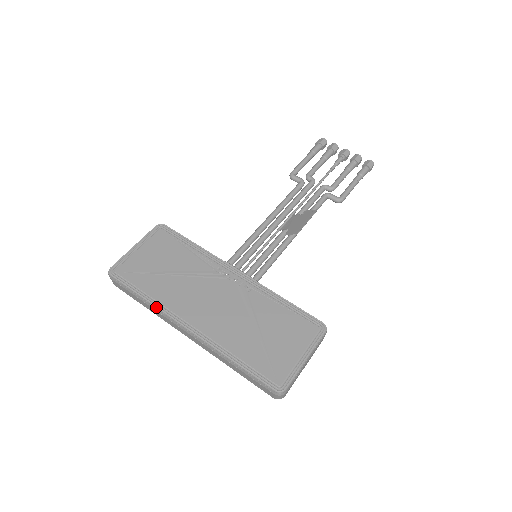
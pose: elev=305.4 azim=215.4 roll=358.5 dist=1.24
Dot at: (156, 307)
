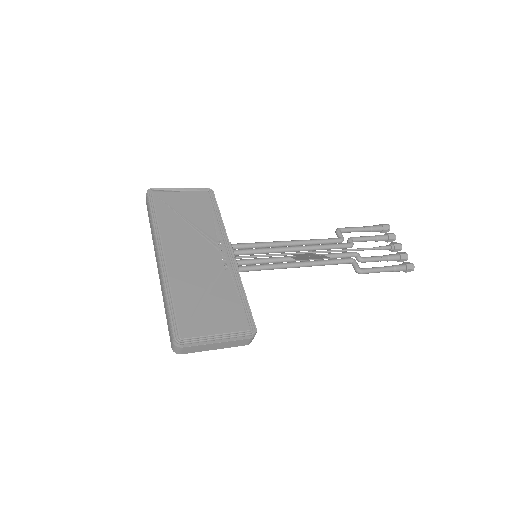
Dot at: (155, 230)
